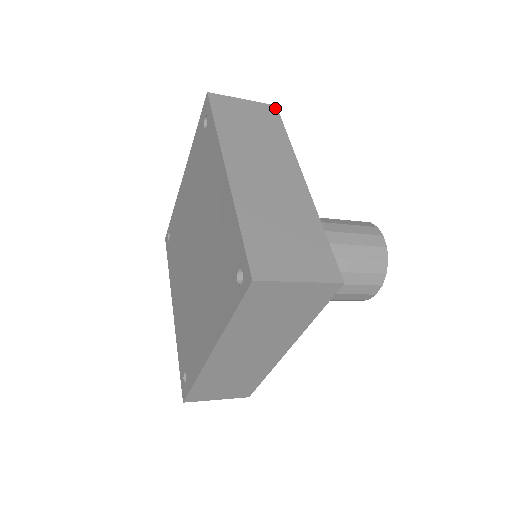
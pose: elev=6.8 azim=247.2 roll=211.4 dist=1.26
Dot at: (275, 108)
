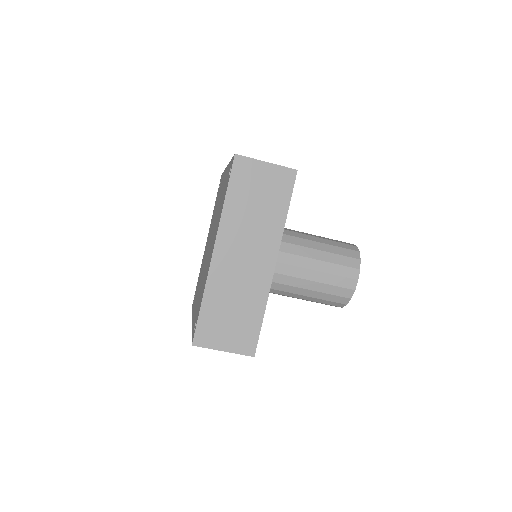
Dot at: occluded
